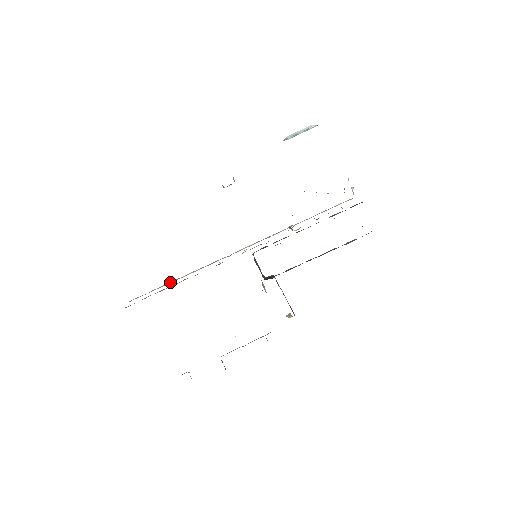
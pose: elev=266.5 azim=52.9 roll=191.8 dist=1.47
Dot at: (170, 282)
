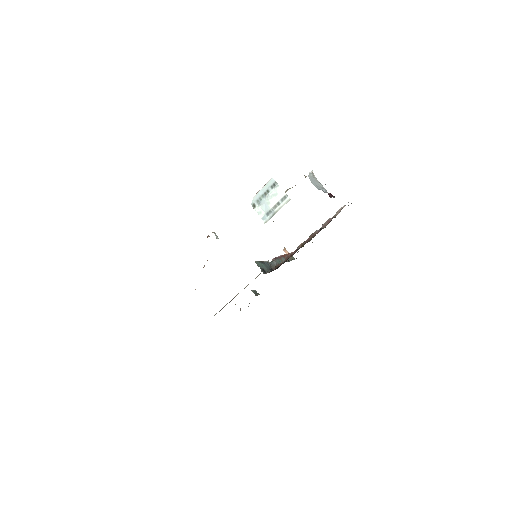
Dot at: occluded
